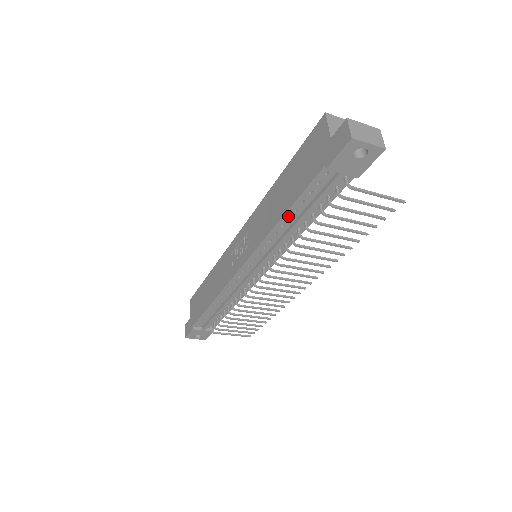
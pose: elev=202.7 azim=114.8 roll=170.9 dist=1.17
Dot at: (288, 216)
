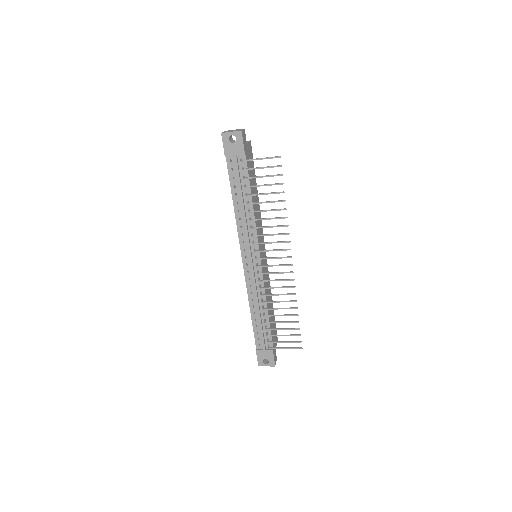
Dot at: (236, 201)
